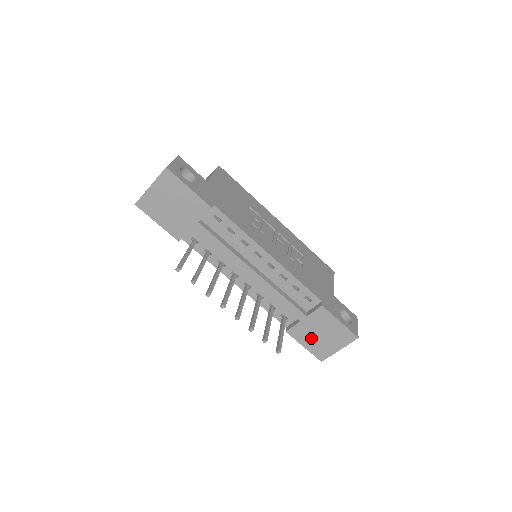
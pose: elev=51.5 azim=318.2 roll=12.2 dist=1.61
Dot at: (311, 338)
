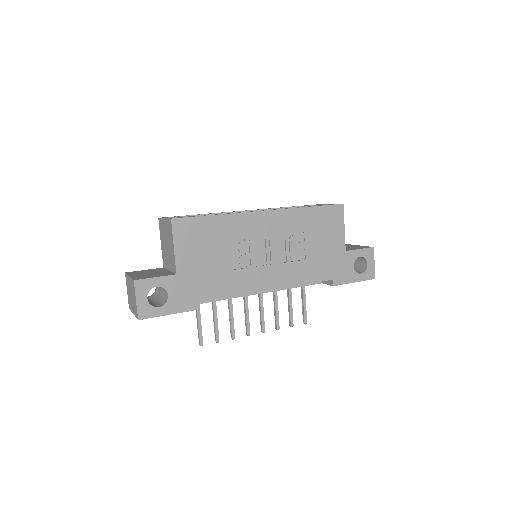
Dot at: occluded
